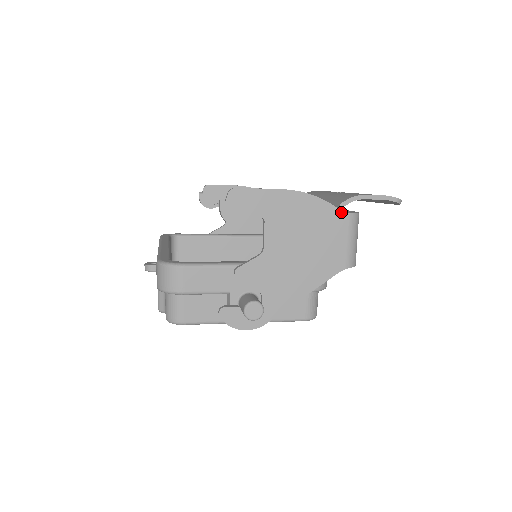
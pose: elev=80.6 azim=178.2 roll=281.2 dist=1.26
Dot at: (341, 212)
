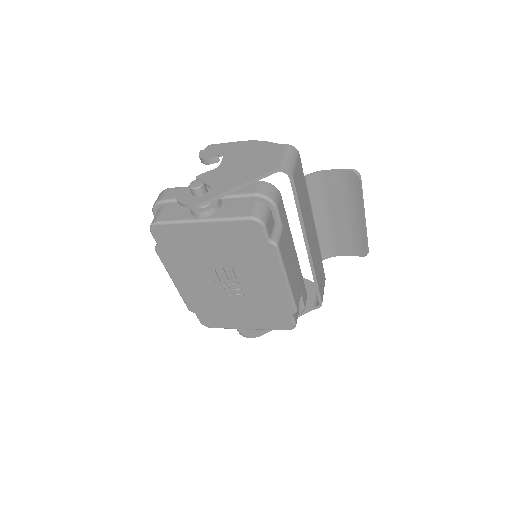
Dot at: (279, 145)
